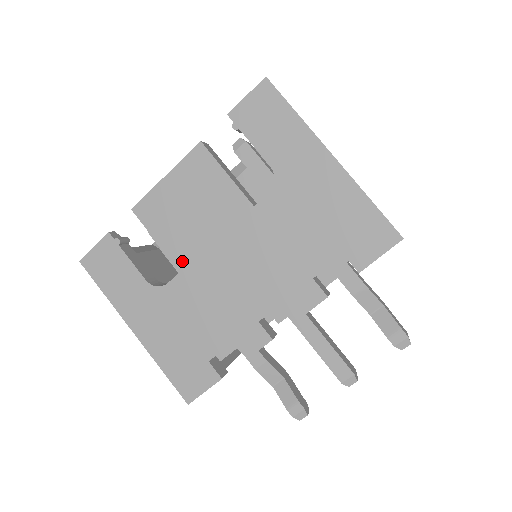
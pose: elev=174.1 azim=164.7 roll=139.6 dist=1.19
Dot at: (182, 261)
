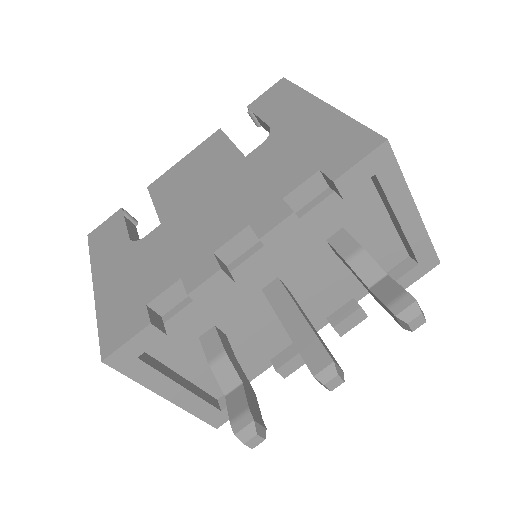
Dot at: (167, 214)
